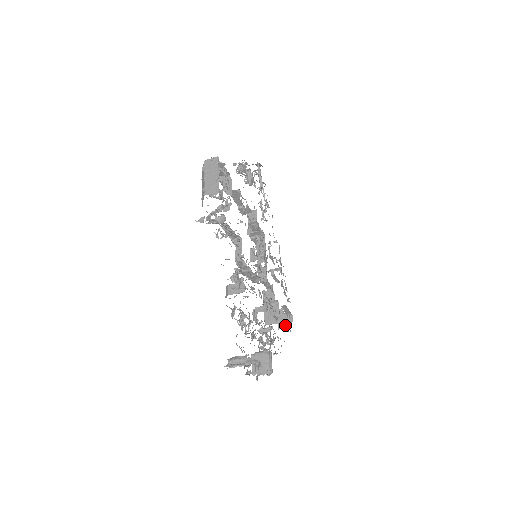
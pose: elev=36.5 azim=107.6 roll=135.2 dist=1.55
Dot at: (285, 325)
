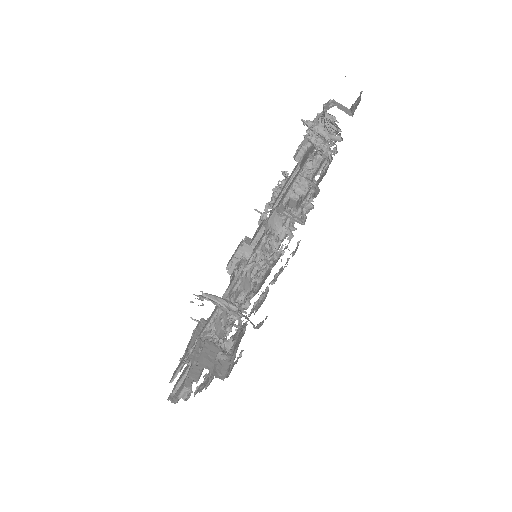
Dot at: (189, 385)
